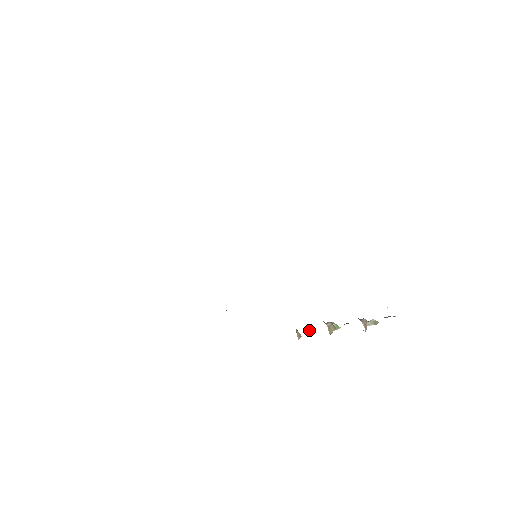
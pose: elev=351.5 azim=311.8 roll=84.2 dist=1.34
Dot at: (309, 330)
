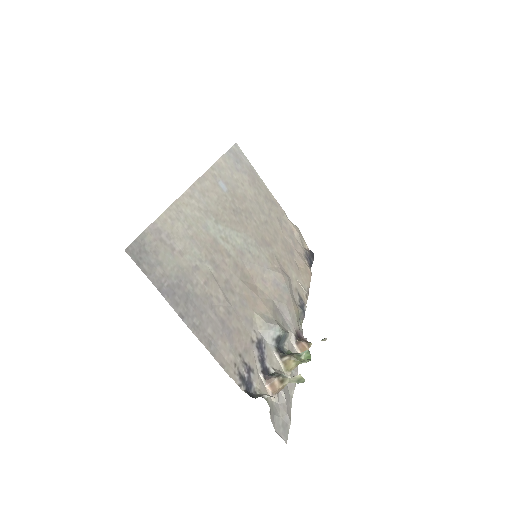
Dot at: (324, 339)
